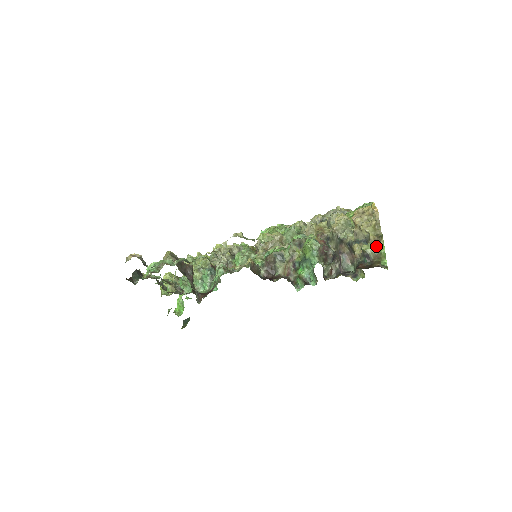
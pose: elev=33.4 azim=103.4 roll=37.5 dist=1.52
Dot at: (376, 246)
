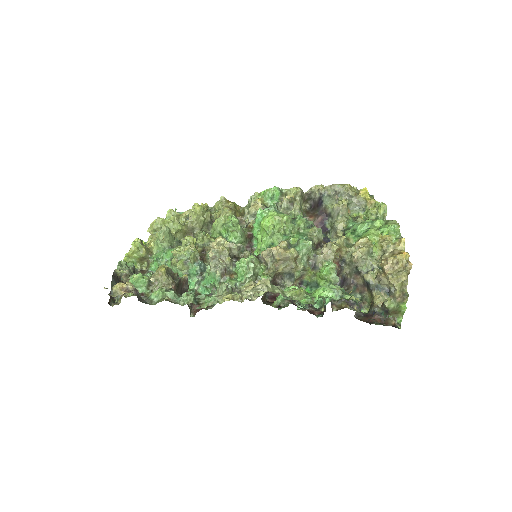
Dot at: (398, 303)
